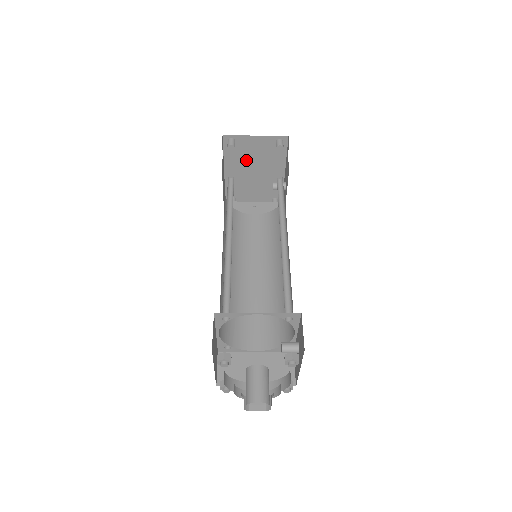
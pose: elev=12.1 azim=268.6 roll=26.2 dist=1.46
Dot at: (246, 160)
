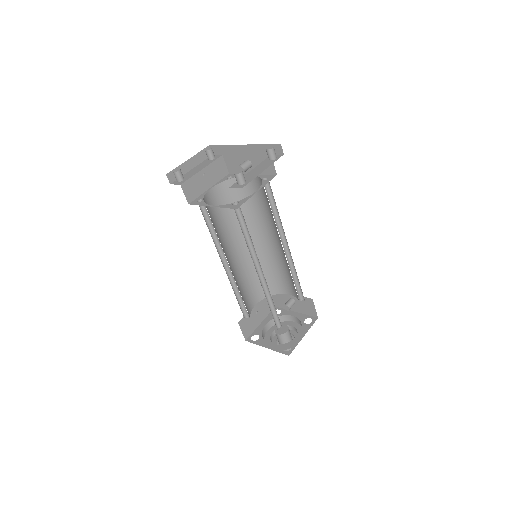
Dot at: occluded
